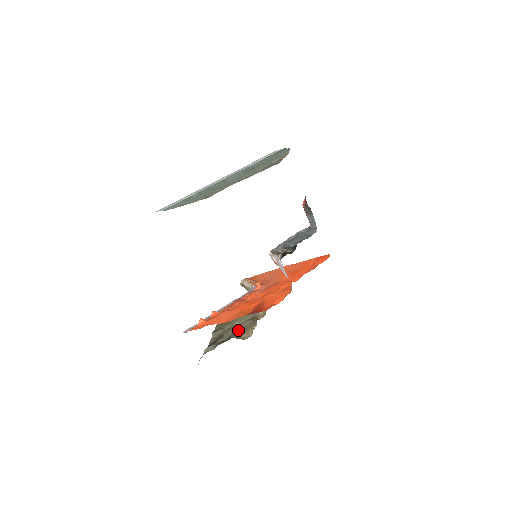
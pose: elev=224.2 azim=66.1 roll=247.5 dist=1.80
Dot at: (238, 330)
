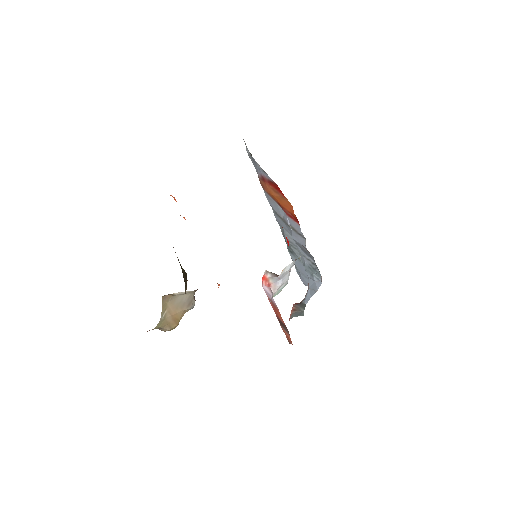
Dot at: occluded
